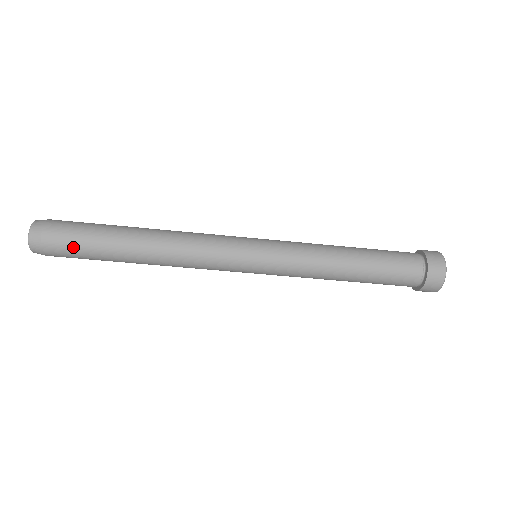
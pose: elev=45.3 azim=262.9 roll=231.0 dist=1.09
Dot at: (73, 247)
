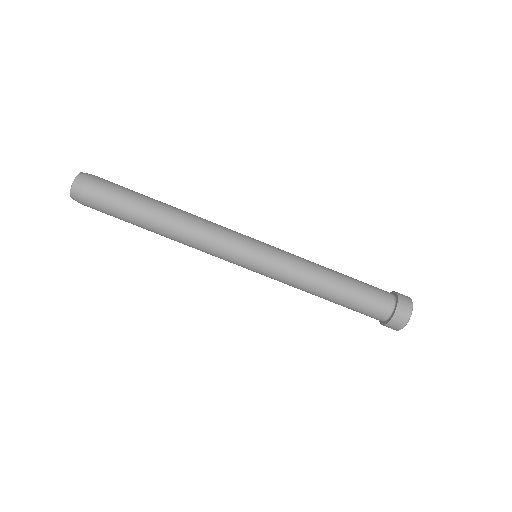
Dot at: (108, 200)
